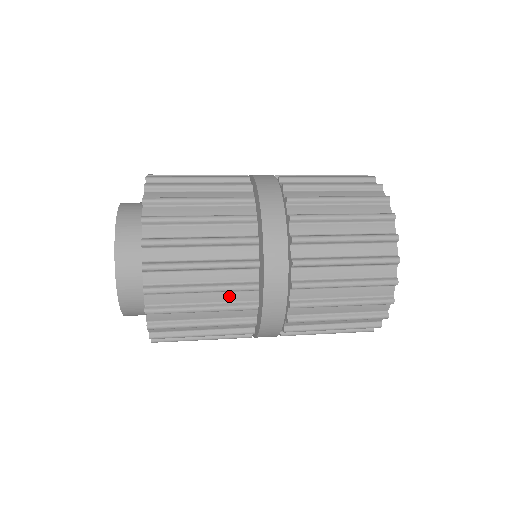
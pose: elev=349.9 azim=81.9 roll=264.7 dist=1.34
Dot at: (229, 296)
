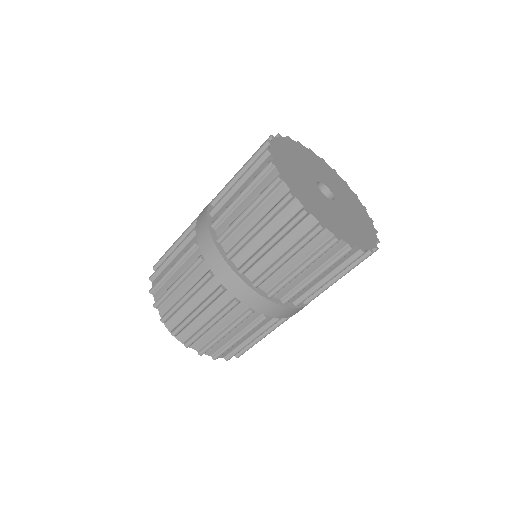
Dot at: (188, 263)
